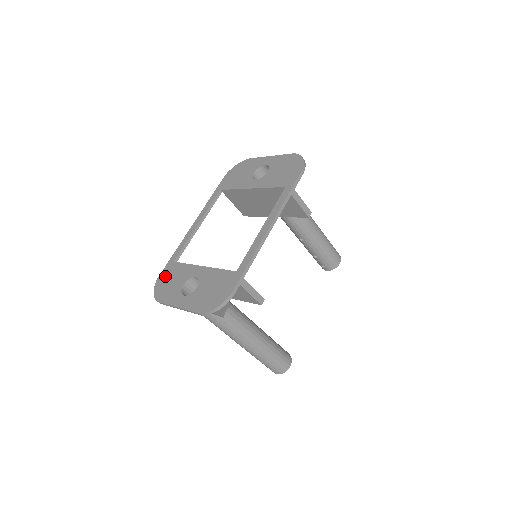
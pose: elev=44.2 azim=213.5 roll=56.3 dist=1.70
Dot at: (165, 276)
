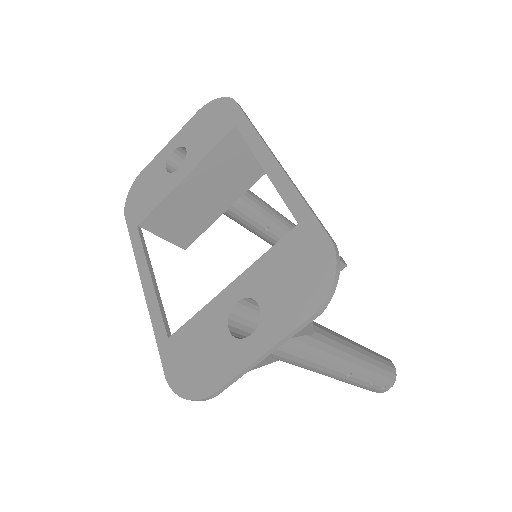
Dot at: (177, 363)
